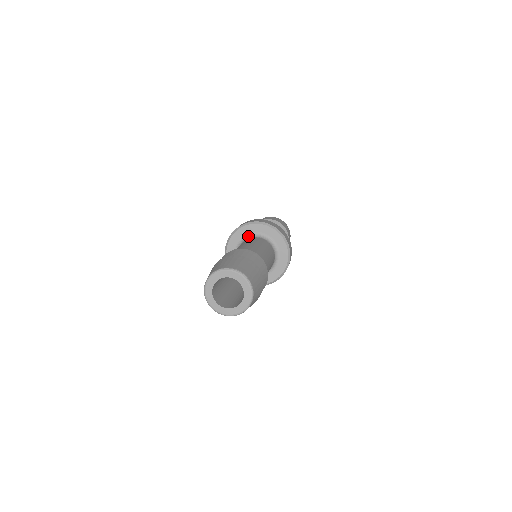
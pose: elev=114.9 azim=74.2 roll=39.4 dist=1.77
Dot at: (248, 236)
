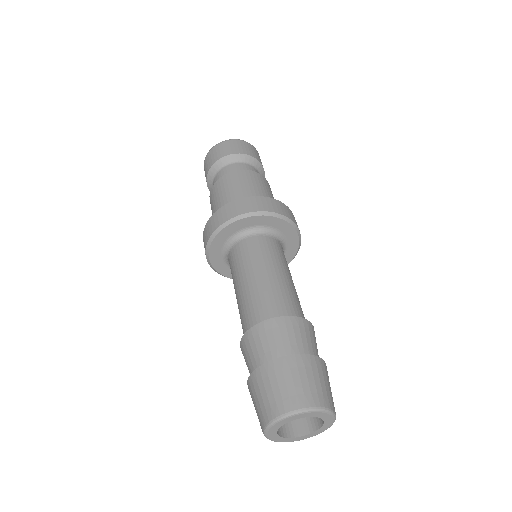
Dot at: (226, 247)
